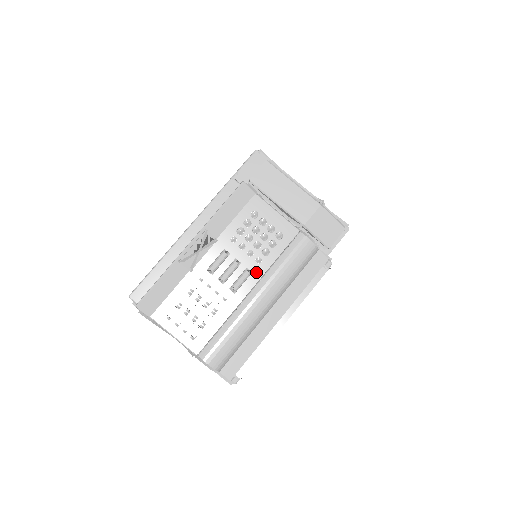
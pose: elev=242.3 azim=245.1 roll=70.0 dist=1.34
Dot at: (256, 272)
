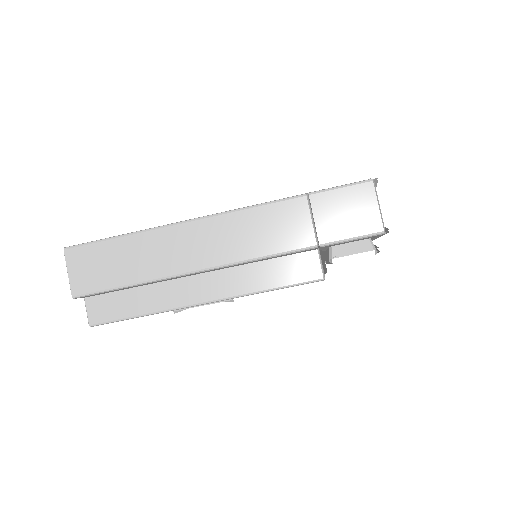
Dot at: occluded
